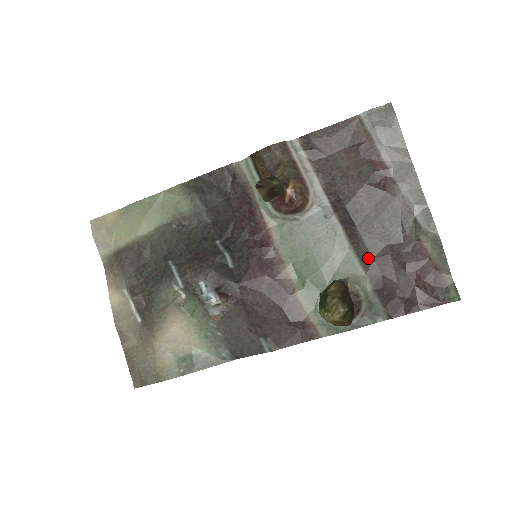
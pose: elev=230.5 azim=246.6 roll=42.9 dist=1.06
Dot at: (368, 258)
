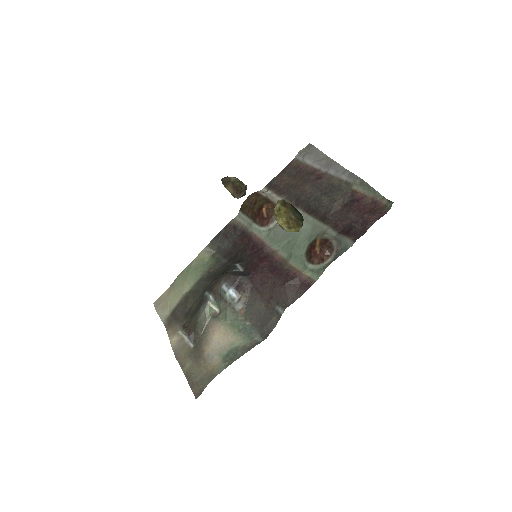
Dot at: (326, 217)
